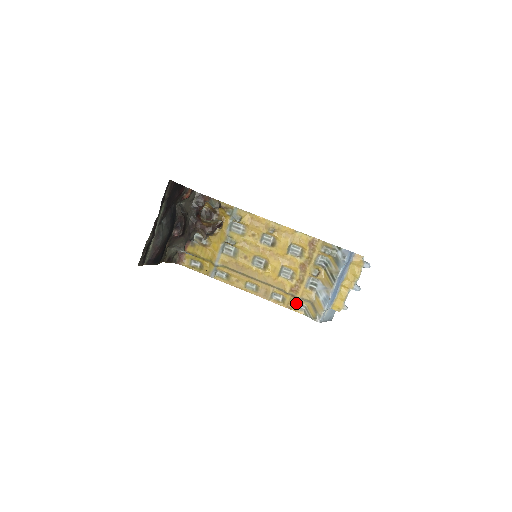
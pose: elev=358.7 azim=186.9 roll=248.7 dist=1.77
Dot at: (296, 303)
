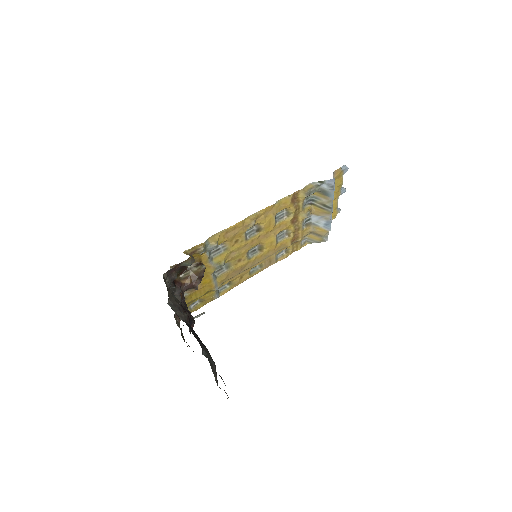
Dot at: (299, 244)
